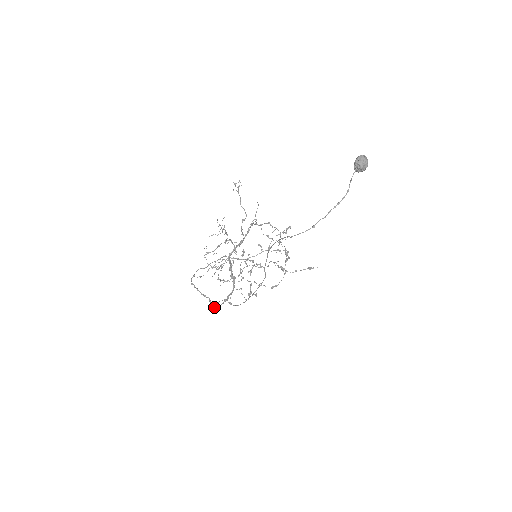
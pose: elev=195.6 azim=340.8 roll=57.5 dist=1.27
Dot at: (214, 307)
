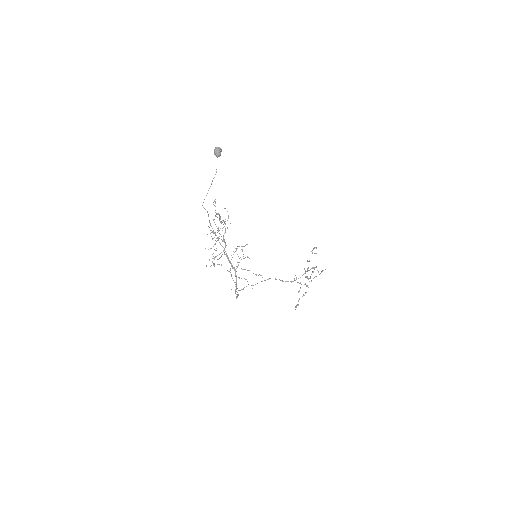
Dot at: (236, 298)
